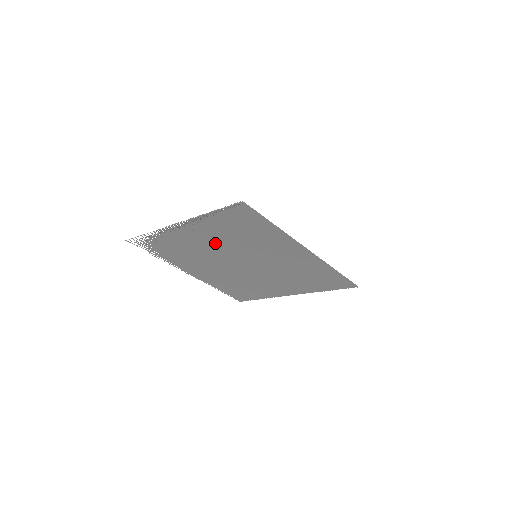
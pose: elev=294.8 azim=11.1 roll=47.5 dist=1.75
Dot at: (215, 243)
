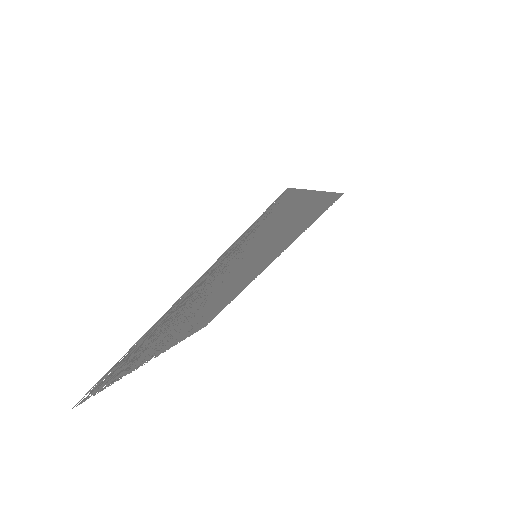
Dot at: (211, 287)
